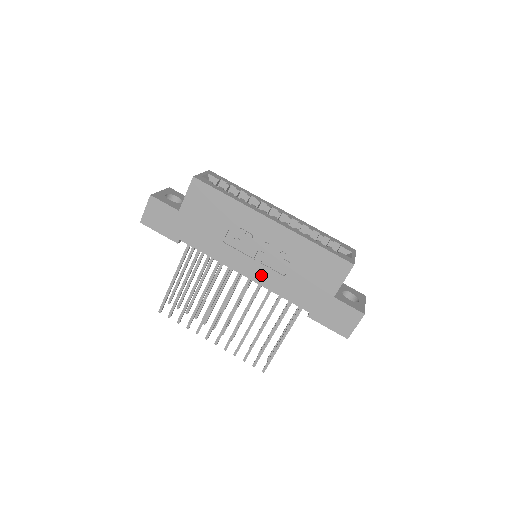
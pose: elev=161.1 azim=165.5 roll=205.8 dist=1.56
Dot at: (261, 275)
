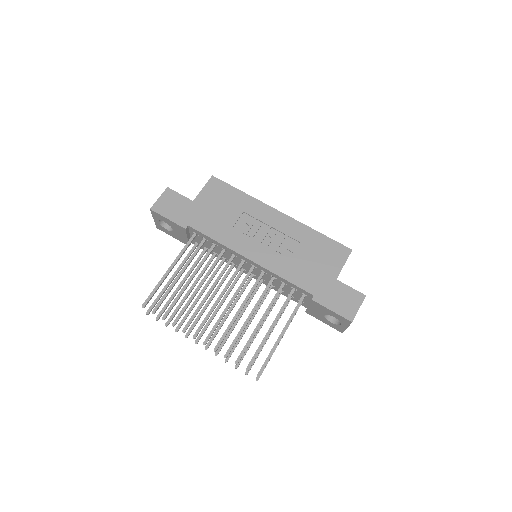
Dot at: (267, 259)
